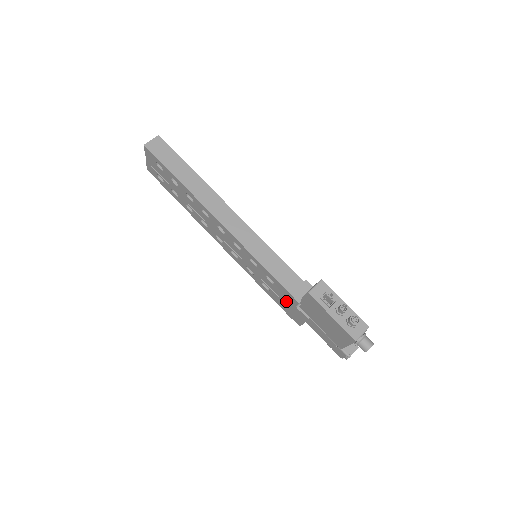
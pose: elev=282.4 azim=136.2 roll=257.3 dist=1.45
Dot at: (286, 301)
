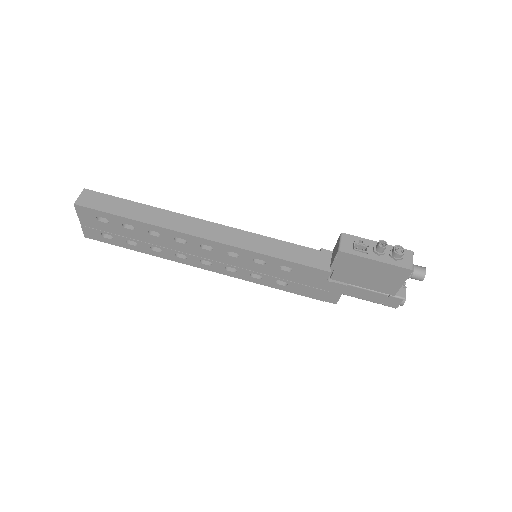
Dot at: (312, 283)
